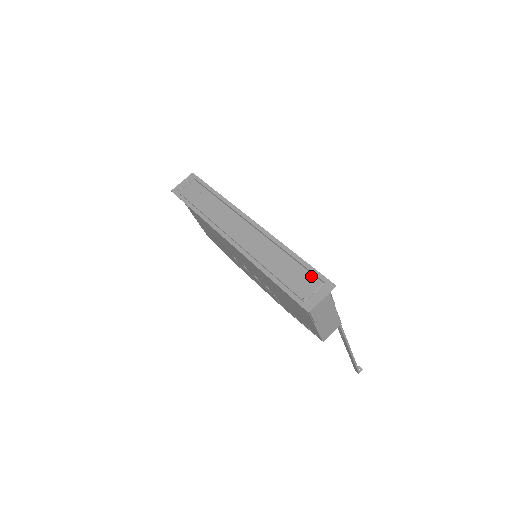
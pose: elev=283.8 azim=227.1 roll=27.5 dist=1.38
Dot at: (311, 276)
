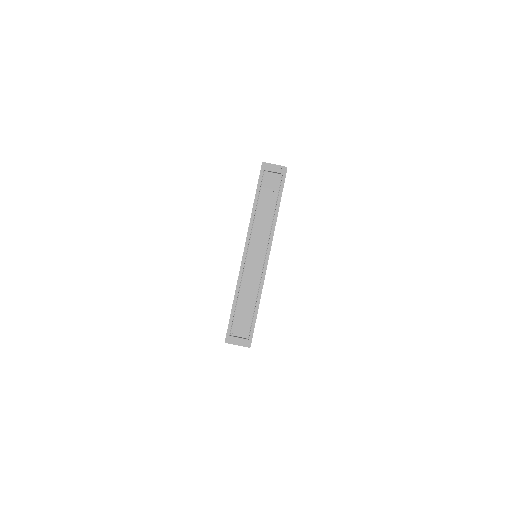
Dot at: (249, 328)
